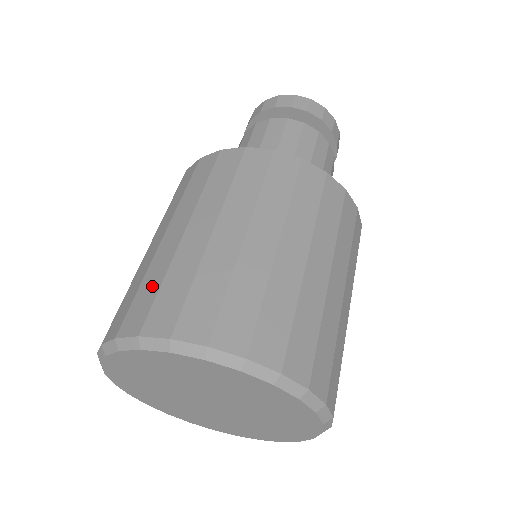
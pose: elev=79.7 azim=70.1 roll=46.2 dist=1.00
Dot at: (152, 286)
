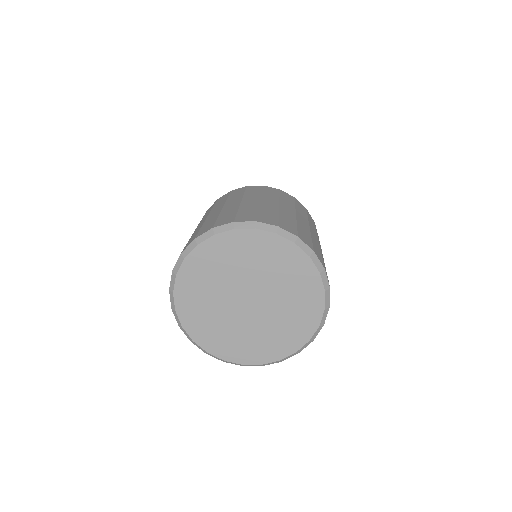
Dot at: (211, 221)
